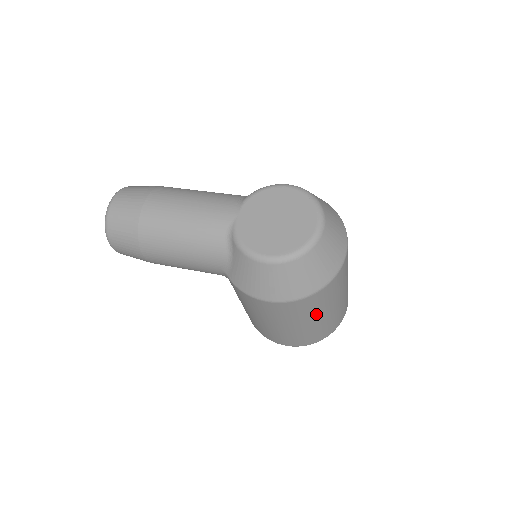
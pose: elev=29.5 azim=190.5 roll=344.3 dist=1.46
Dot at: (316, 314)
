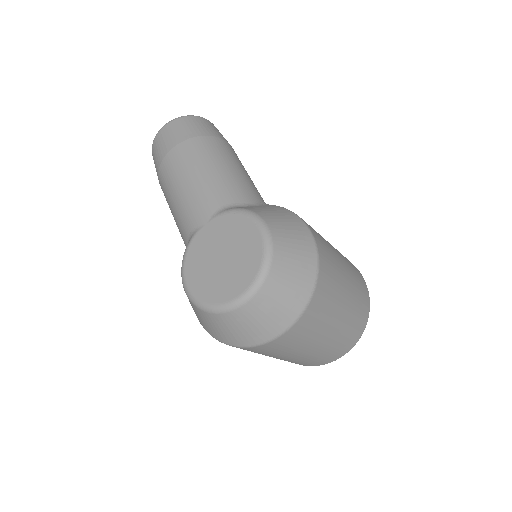
Dot at: occluded
